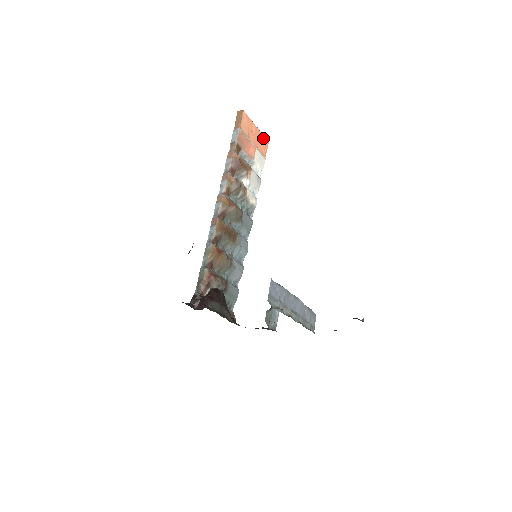
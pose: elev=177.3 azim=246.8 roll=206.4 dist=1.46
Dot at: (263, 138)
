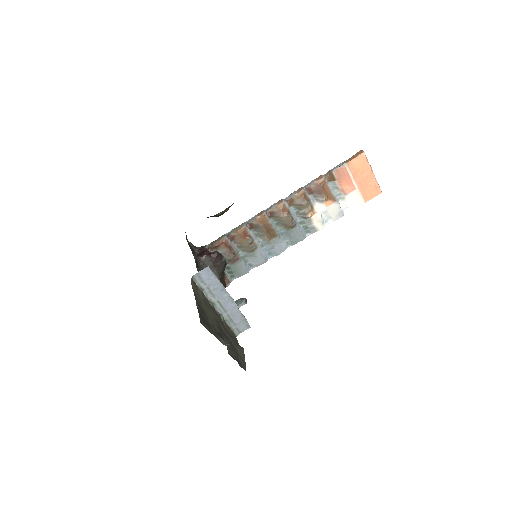
Dot at: (375, 186)
